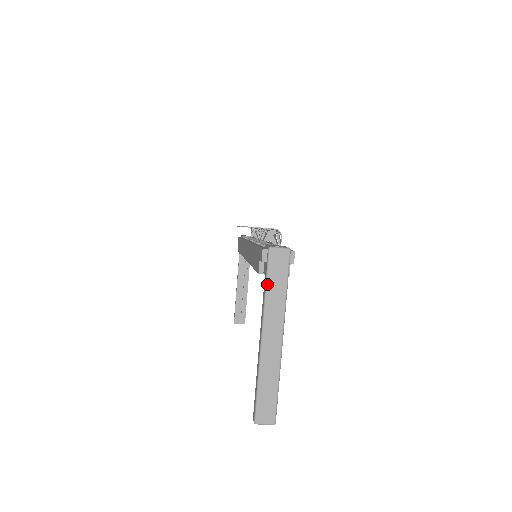
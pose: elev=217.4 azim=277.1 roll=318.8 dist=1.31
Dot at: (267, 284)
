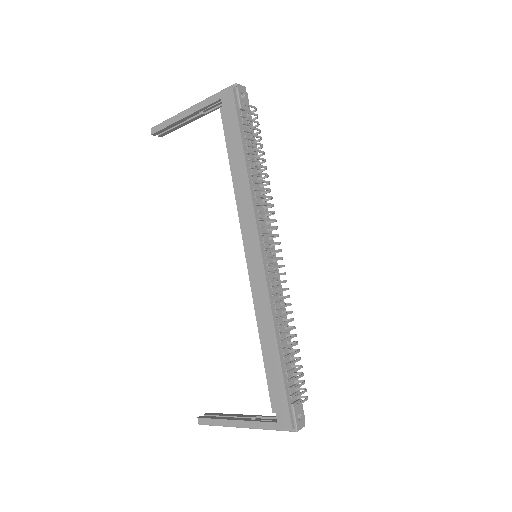
Dot at: occluded
